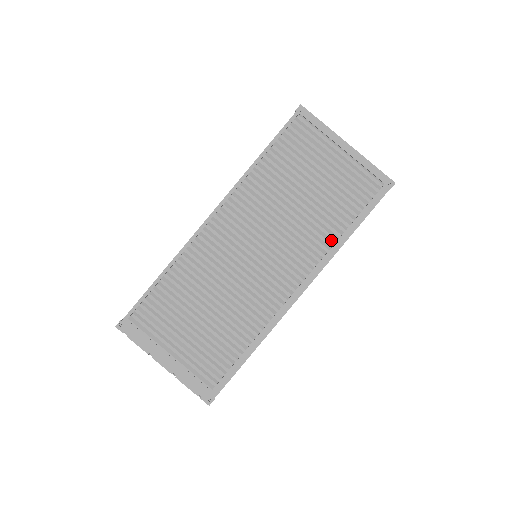
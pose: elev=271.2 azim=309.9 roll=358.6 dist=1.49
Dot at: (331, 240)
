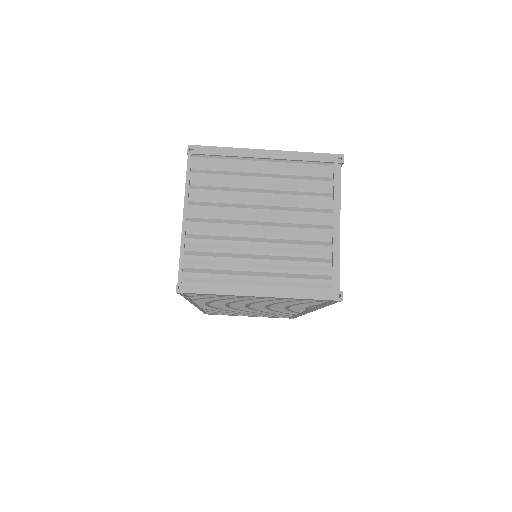
Dot at: (307, 307)
